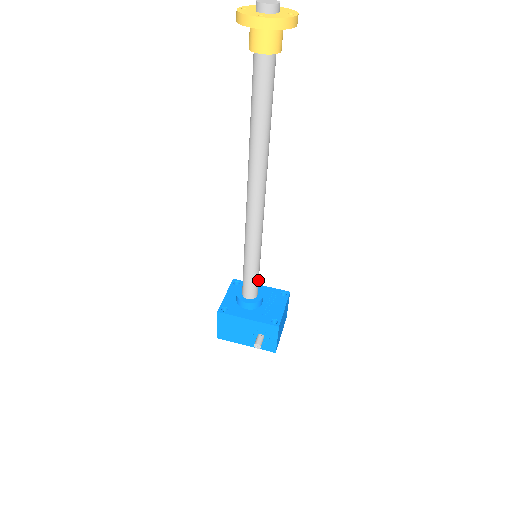
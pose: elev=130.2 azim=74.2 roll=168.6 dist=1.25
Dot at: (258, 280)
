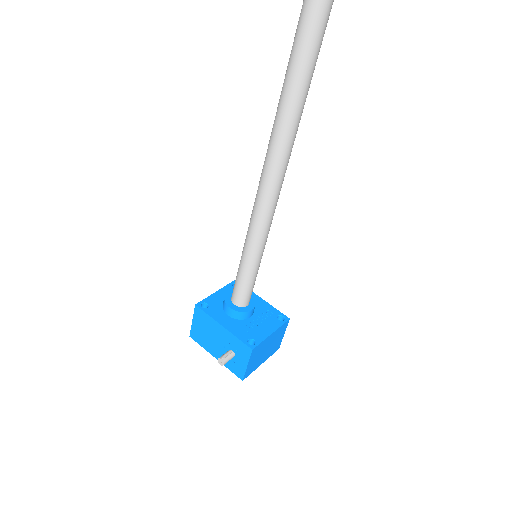
Dot at: (252, 287)
